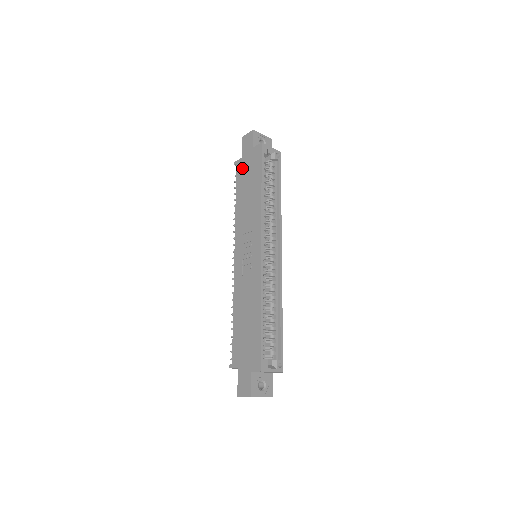
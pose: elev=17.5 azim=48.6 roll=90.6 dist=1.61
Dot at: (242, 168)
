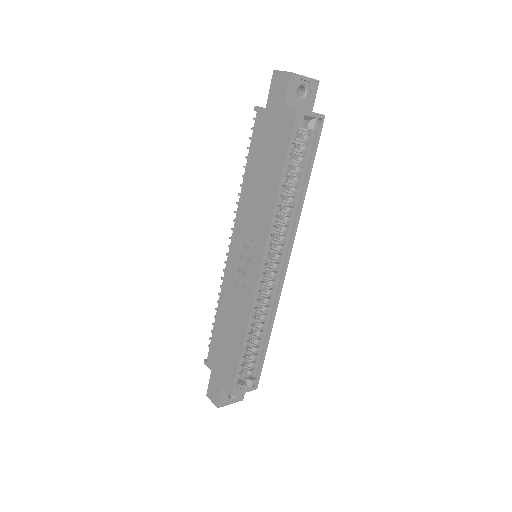
Dot at: (262, 127)
